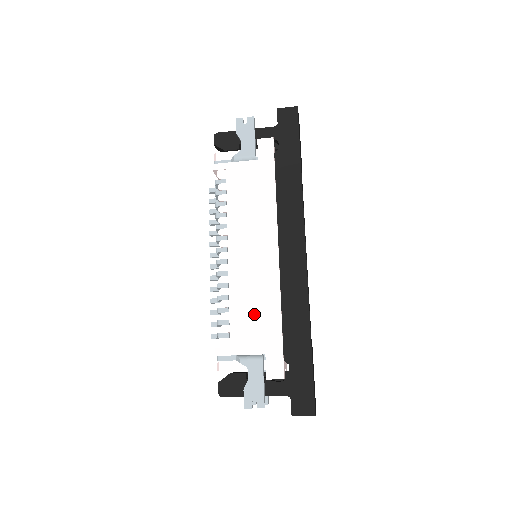
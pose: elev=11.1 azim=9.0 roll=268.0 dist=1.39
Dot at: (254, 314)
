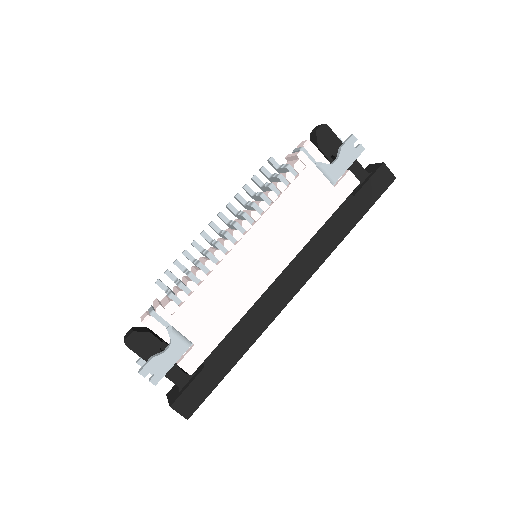
Dot at: (216, 306)
